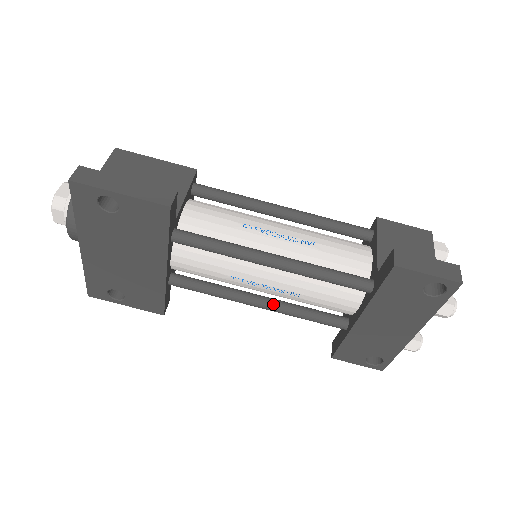
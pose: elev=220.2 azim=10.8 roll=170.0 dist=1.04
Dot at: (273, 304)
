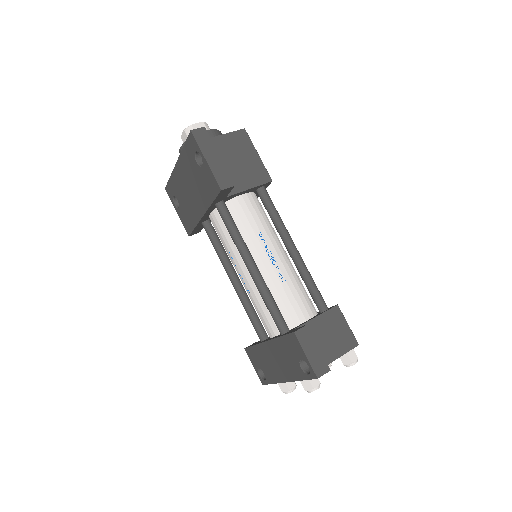
Dot at: (239, 289)
